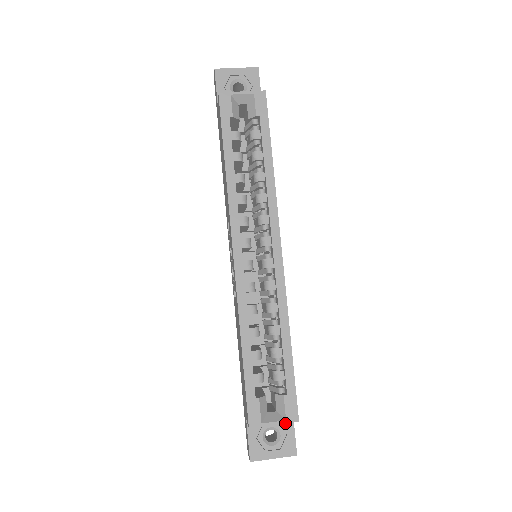
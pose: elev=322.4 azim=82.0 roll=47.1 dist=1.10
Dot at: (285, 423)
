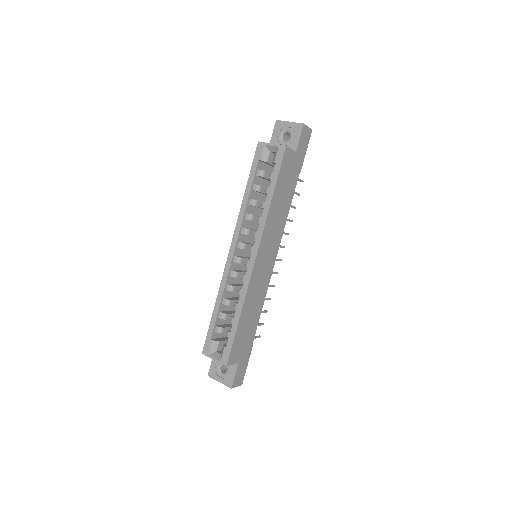
Dot at: (232, 366)
